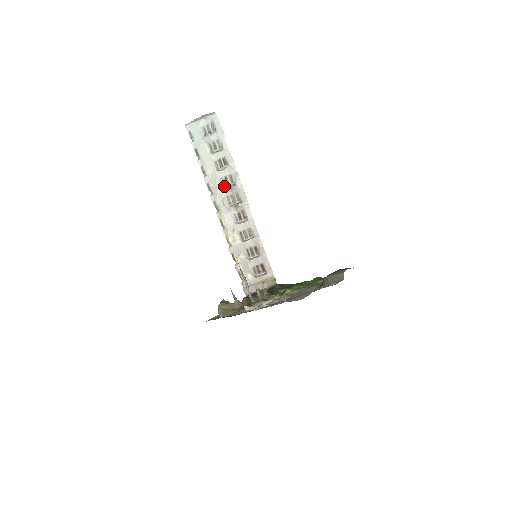
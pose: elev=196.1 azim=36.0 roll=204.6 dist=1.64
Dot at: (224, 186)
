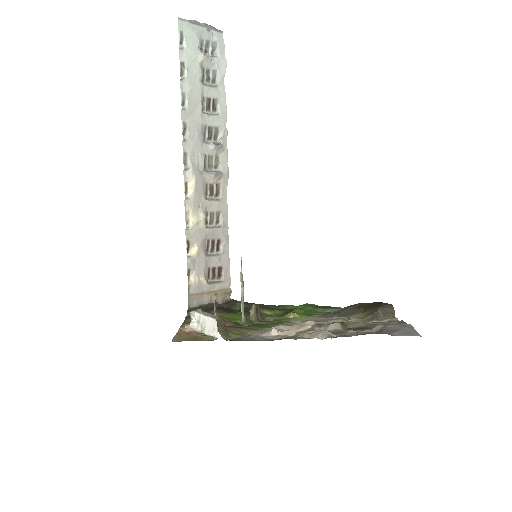
Dot at: (204, 138)
